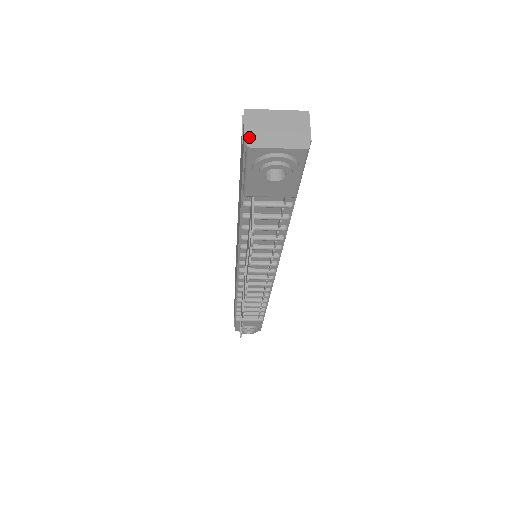
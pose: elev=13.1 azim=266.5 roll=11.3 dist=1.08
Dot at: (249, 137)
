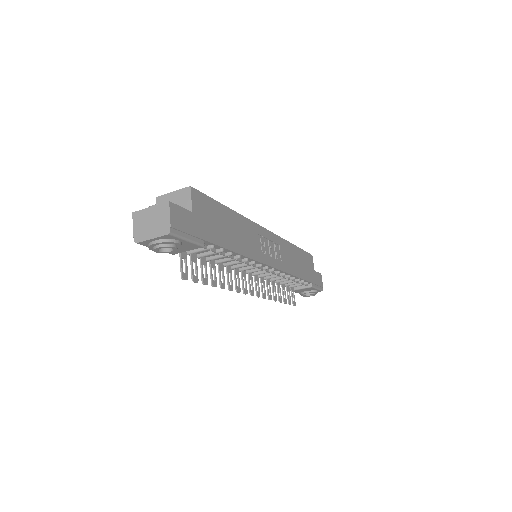
Dot at: (136, 235)
